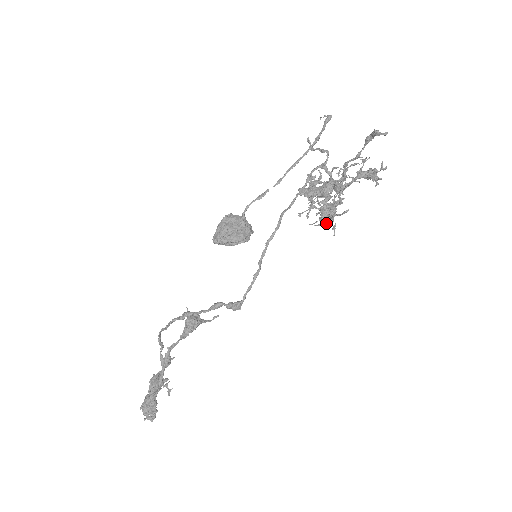
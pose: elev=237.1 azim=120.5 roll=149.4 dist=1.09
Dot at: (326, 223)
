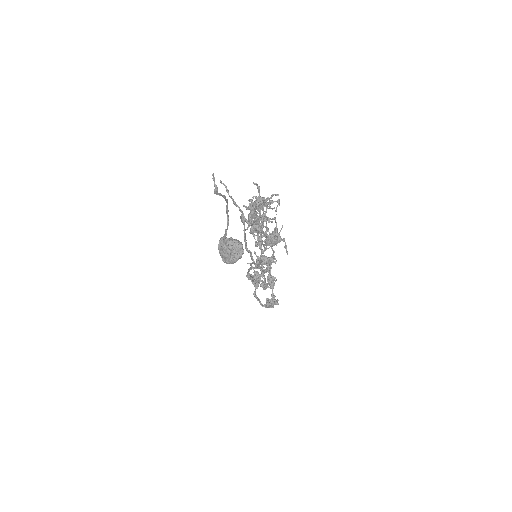
Dot at: occluded
